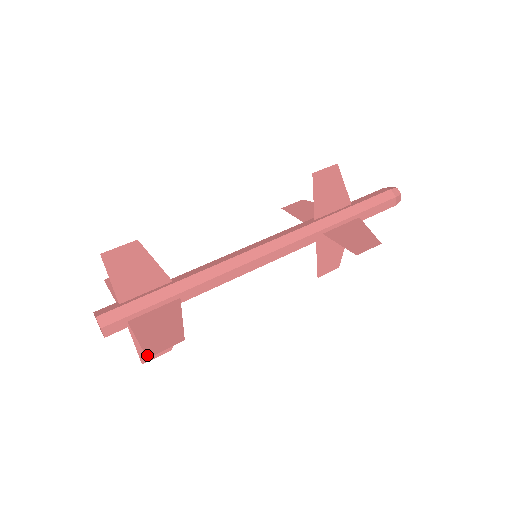
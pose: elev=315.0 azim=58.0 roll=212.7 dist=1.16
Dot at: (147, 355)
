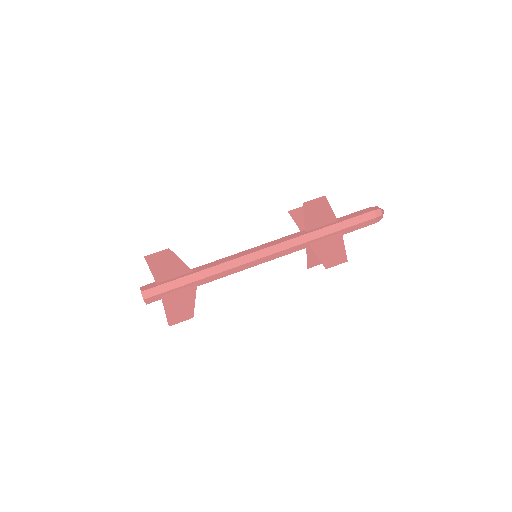
Dot at: (169, 324)
